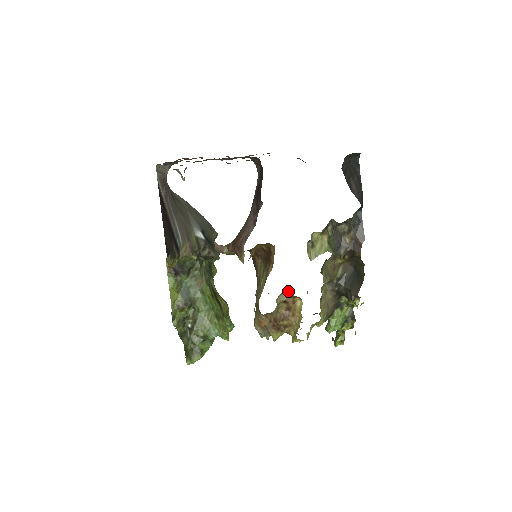
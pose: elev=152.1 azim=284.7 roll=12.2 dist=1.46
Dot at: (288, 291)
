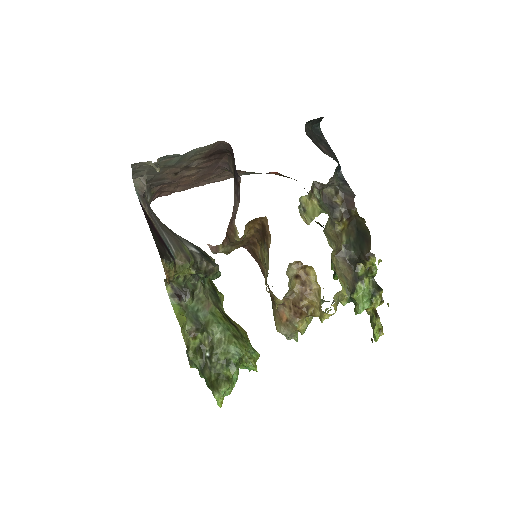
Dot at: (295, 262)
